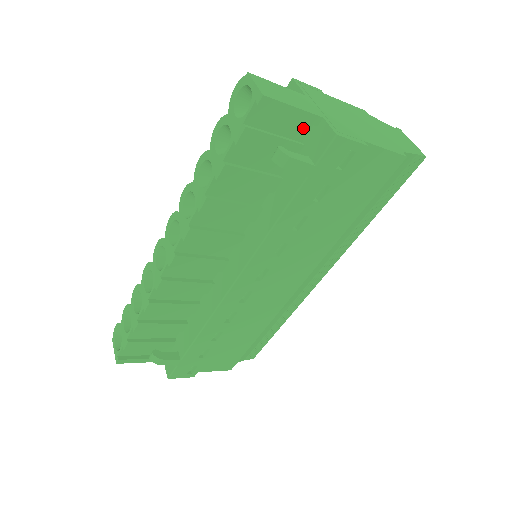
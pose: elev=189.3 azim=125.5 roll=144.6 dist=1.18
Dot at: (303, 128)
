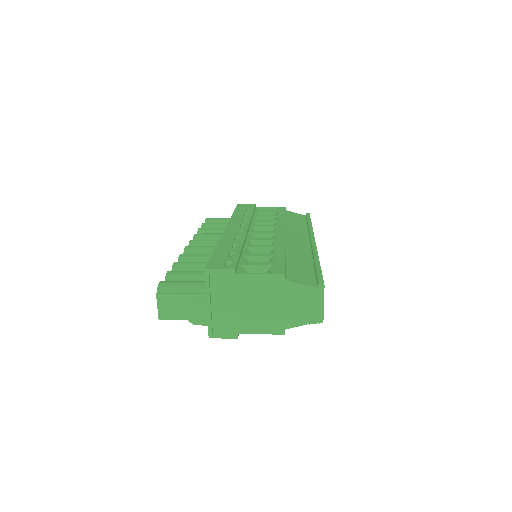
Dot at: occluded
